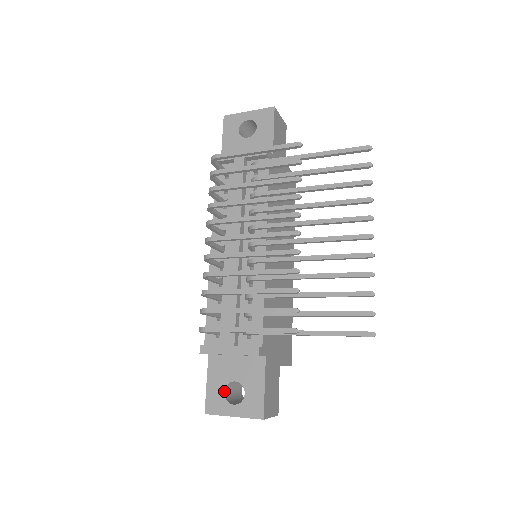
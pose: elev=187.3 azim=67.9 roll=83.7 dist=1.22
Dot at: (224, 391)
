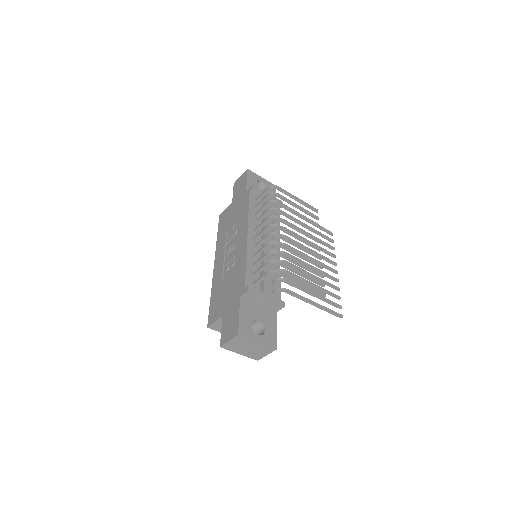
Dot at: occluded
